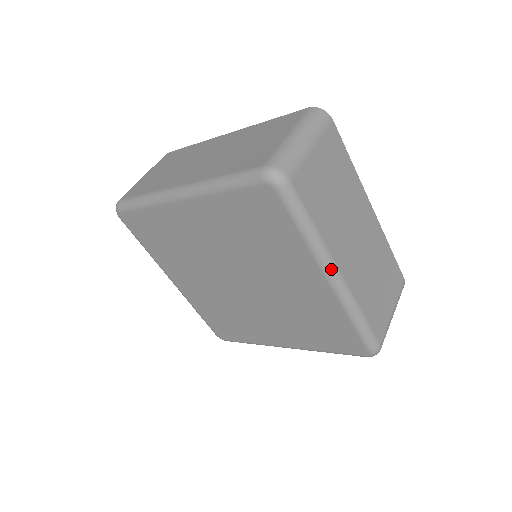
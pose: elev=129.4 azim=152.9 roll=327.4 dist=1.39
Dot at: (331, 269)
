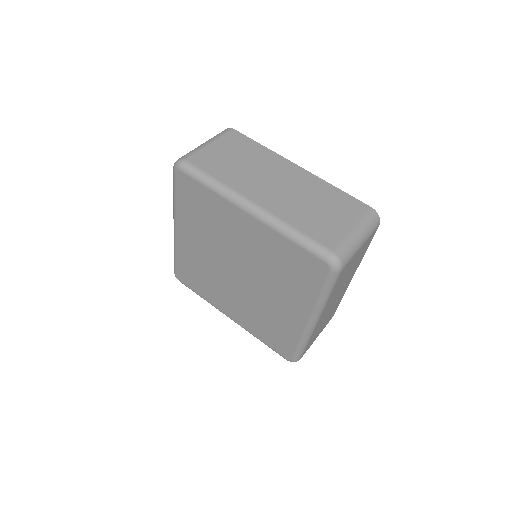
Dot at: (243, 202)
